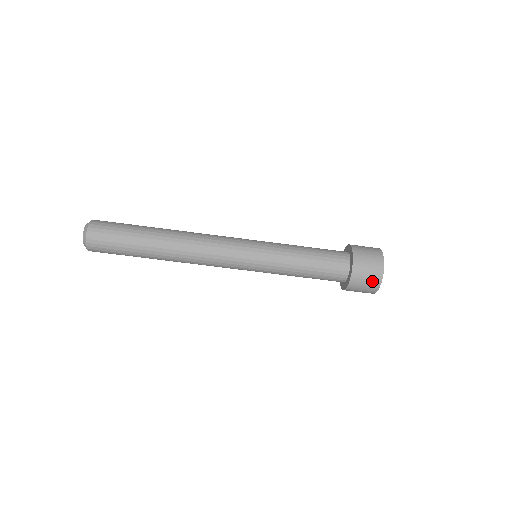
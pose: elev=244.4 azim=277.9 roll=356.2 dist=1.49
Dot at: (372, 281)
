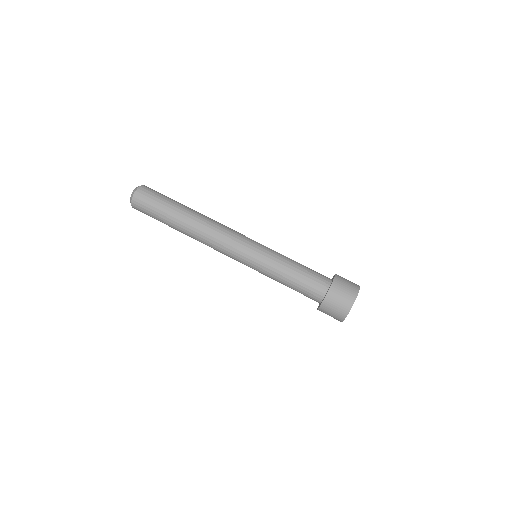
Dot at: (344, 304)
